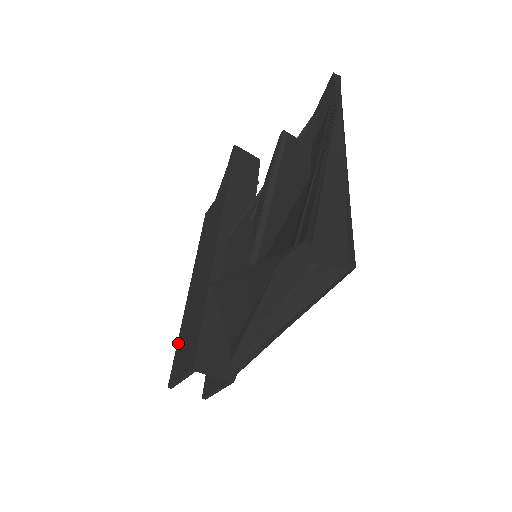
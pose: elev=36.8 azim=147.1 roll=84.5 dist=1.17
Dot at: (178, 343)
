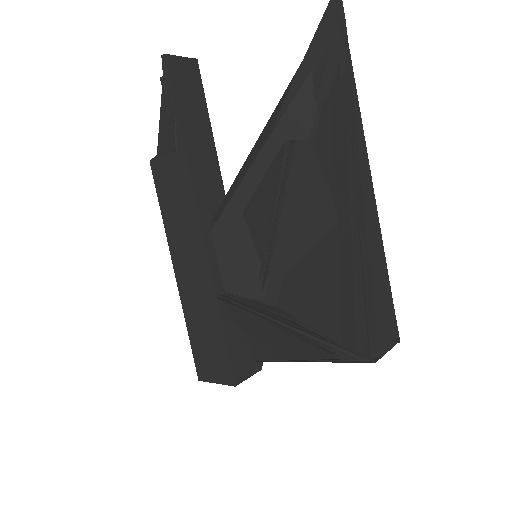
Dot at: (191, 340)
